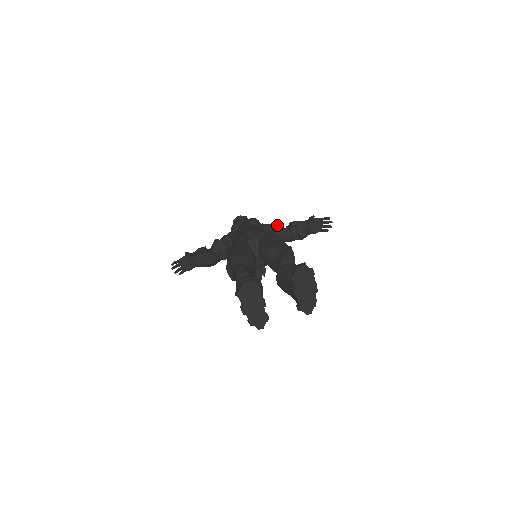
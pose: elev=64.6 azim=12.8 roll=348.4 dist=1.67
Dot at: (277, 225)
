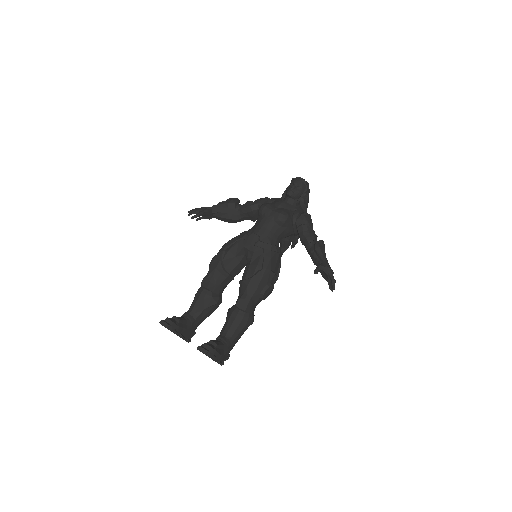
Dot at: (306, 233)
